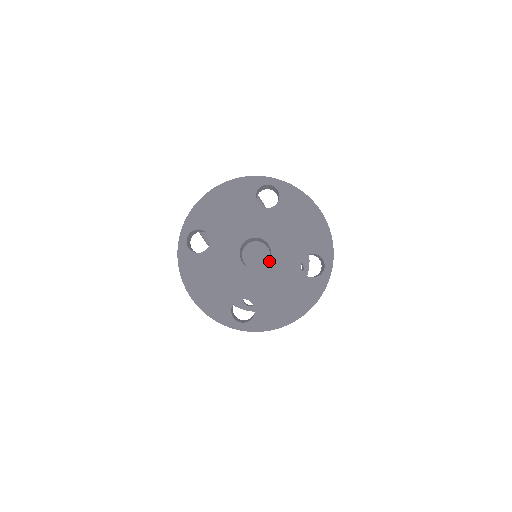
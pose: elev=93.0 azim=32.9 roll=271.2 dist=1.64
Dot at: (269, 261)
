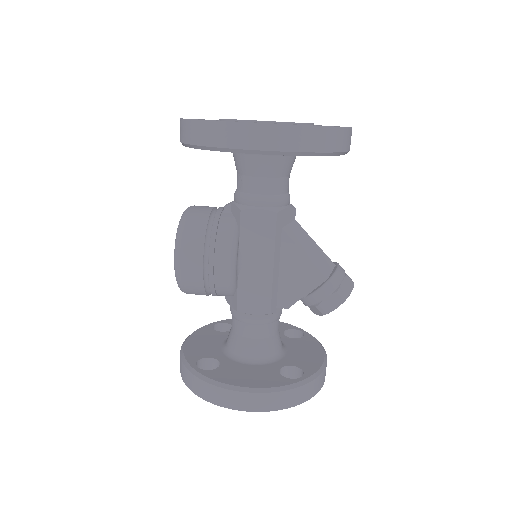
Dot at: occluded
